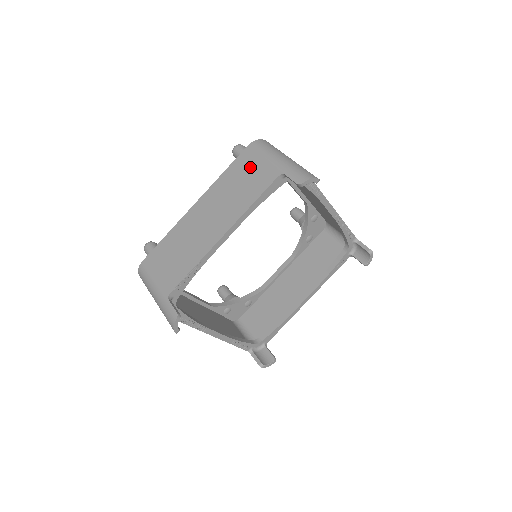
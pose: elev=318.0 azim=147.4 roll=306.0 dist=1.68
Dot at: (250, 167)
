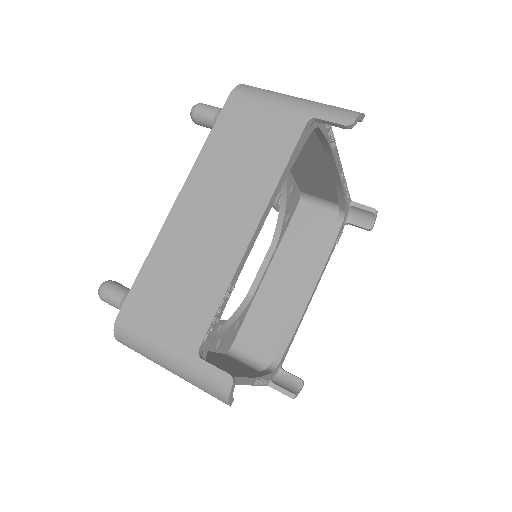
Dot at: (250, 123)
